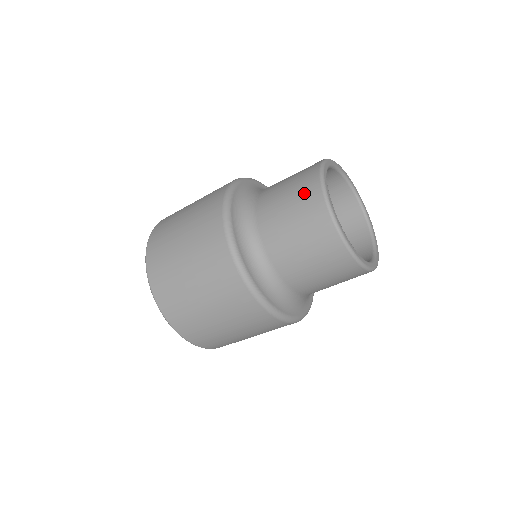
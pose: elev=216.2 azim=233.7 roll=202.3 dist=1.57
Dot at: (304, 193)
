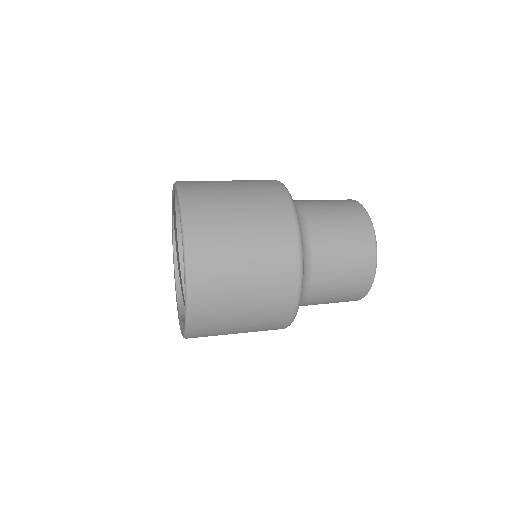
Dot at: (354, 293)
